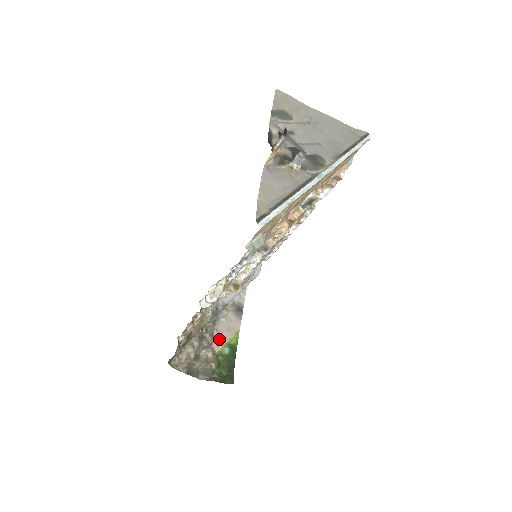
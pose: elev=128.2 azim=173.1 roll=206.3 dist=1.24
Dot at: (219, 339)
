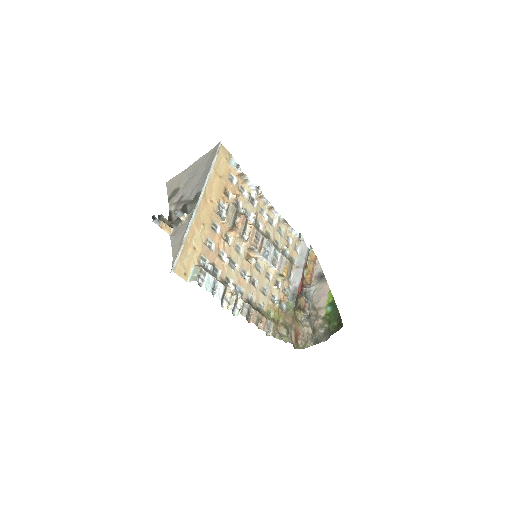
Dot at: (321, 307)
